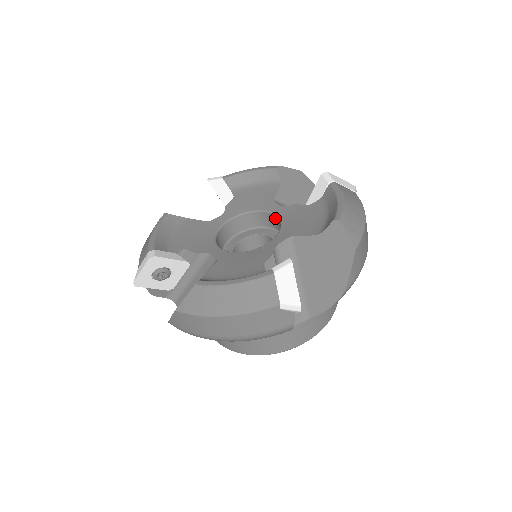
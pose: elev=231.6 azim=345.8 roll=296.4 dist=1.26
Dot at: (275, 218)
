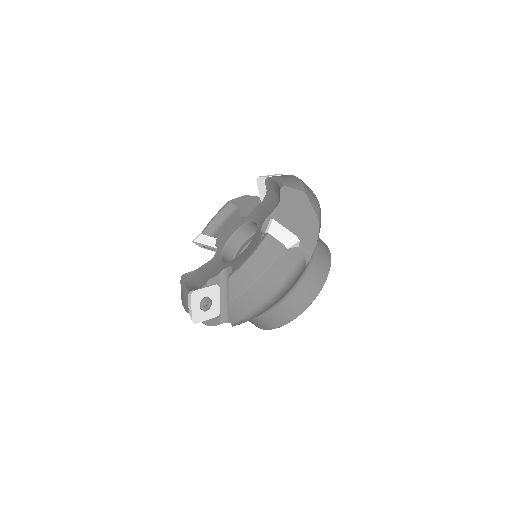
Dot at: (249, 225)
